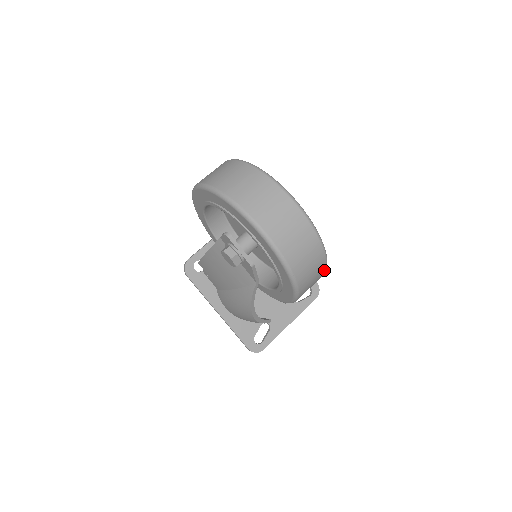
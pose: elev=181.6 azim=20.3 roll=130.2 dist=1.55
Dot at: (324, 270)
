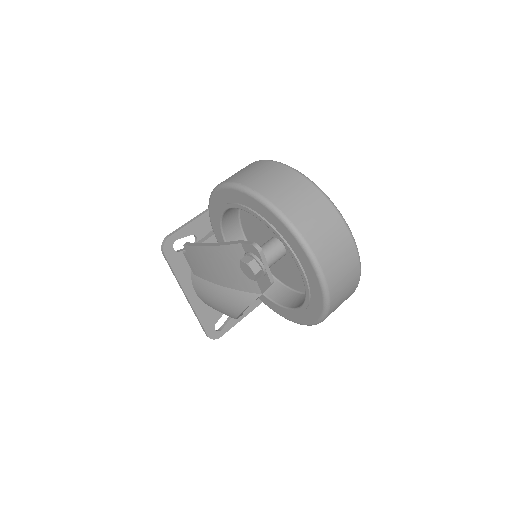
Dot at: occluded
